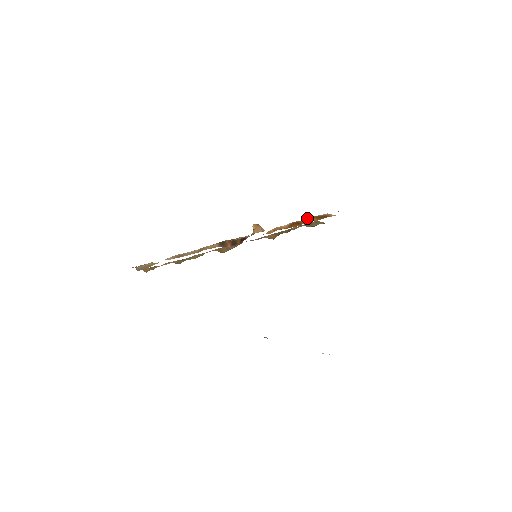
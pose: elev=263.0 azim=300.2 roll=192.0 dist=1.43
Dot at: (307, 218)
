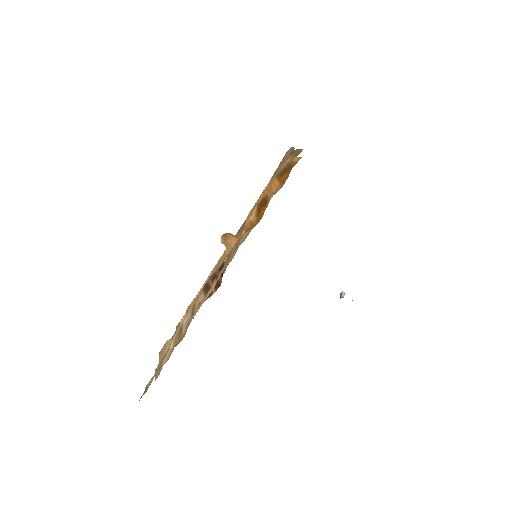
Dot at: (270, 185)
